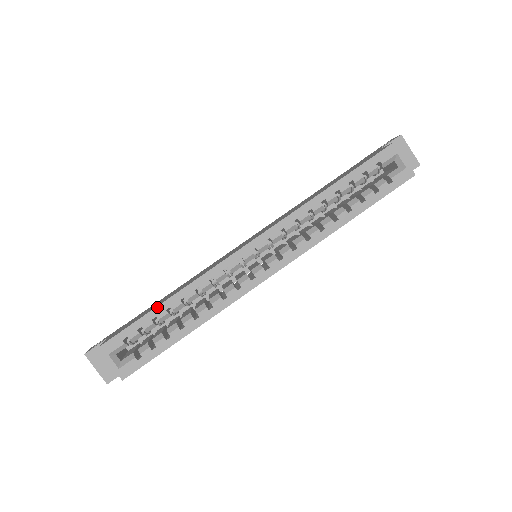
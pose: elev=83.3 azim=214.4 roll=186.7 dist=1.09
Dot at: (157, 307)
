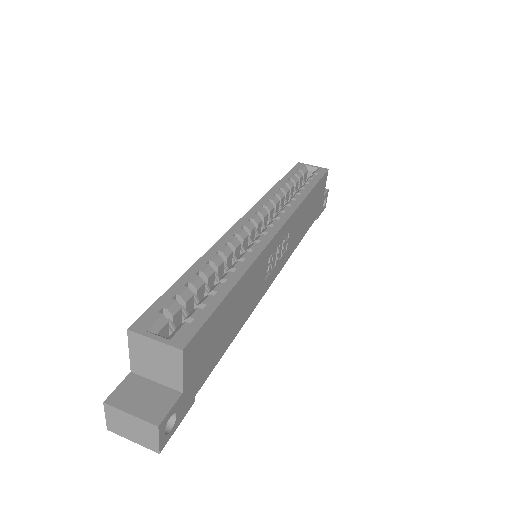
Dot at: (183, 275)
